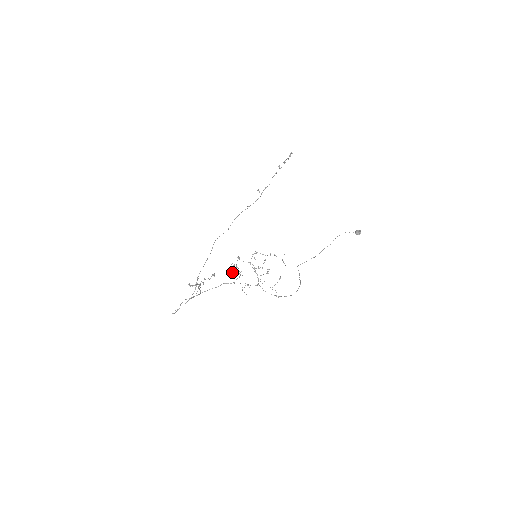
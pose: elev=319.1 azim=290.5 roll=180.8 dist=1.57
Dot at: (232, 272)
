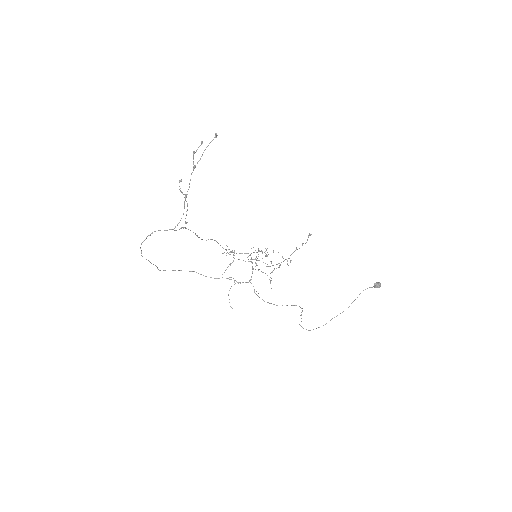
Dot at: occluded
